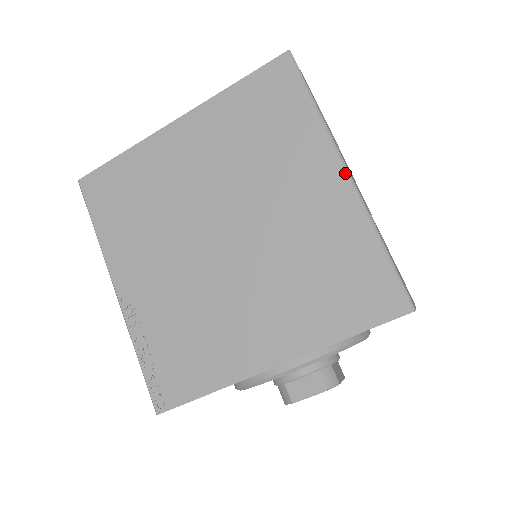
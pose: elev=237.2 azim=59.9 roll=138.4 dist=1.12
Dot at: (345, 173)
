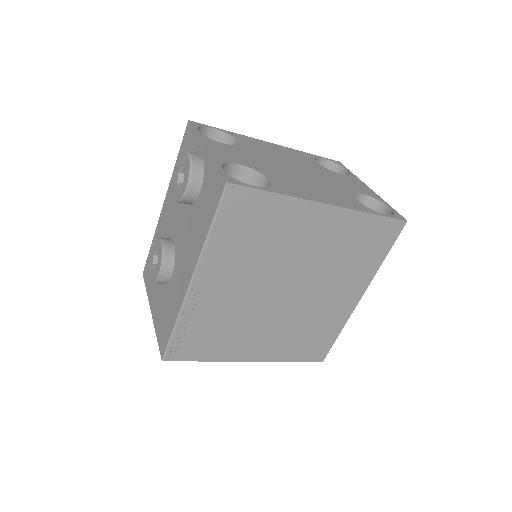
Dot at: (360, 299)
